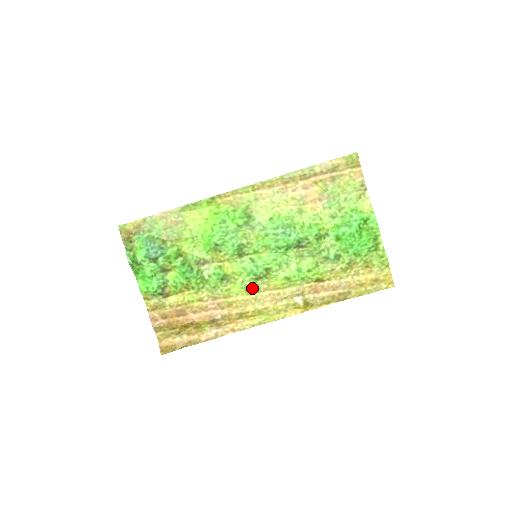
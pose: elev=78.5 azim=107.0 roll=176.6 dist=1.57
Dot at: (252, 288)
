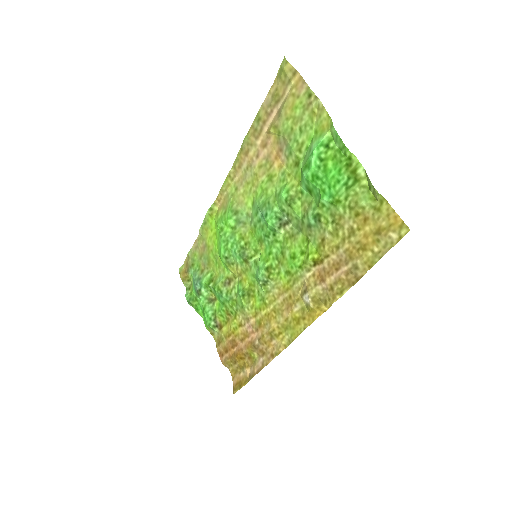
Dot at: (267, 297)
